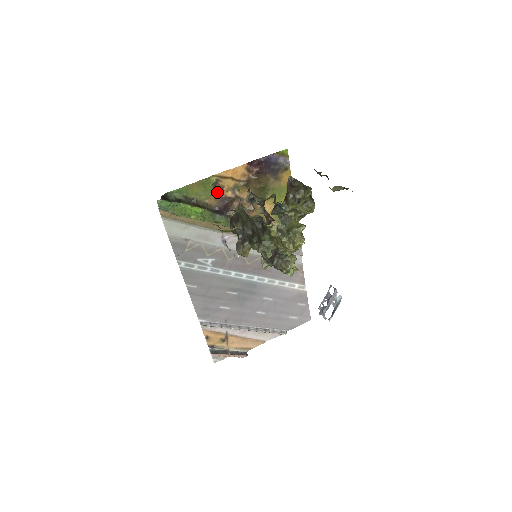
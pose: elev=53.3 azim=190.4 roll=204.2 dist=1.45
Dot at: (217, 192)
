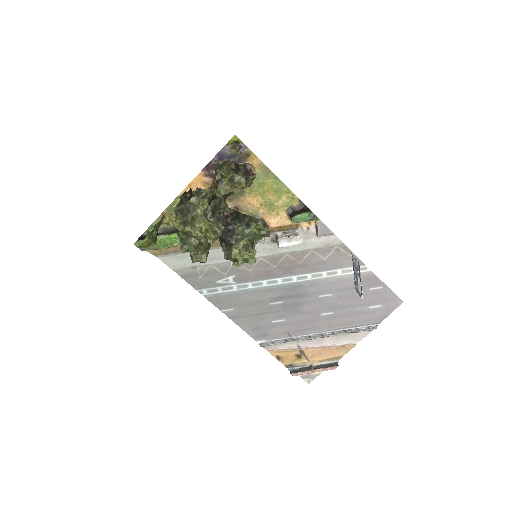
Dot at: occluded
